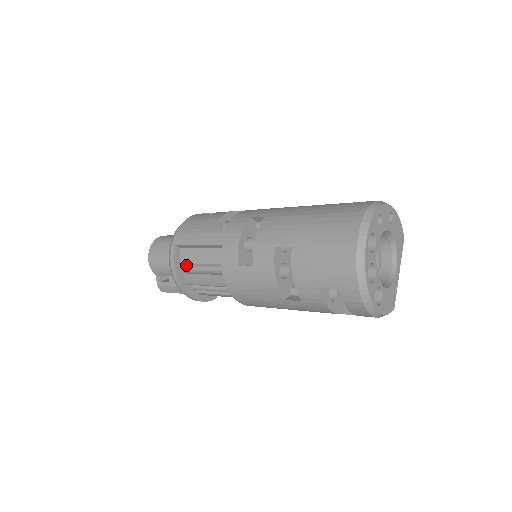
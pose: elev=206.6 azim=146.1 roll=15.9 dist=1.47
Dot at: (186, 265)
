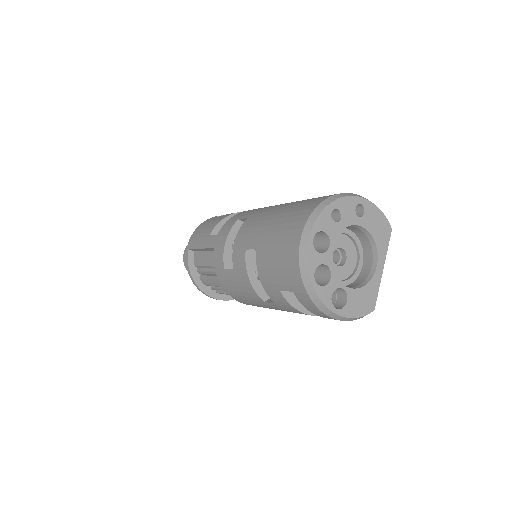
Dot at: occluded
